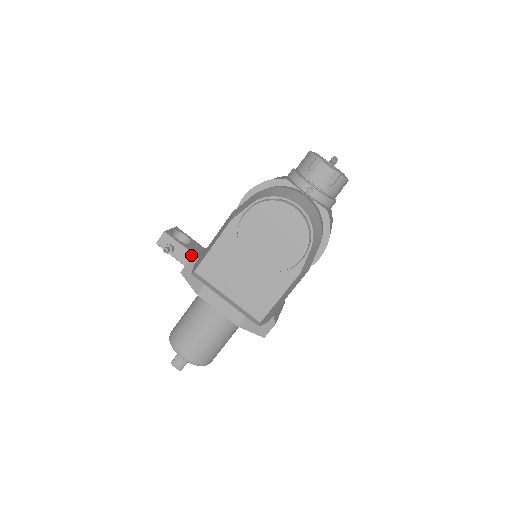
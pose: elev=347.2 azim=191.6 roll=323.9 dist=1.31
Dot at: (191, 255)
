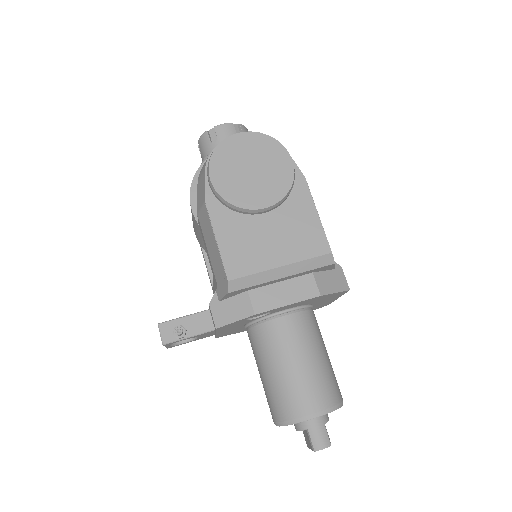
Dot at: (206, 313)
